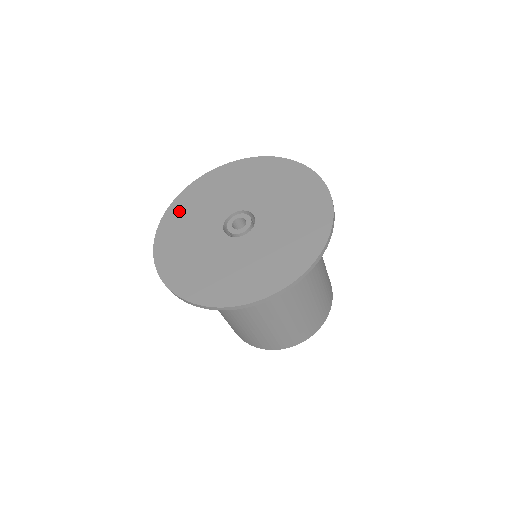
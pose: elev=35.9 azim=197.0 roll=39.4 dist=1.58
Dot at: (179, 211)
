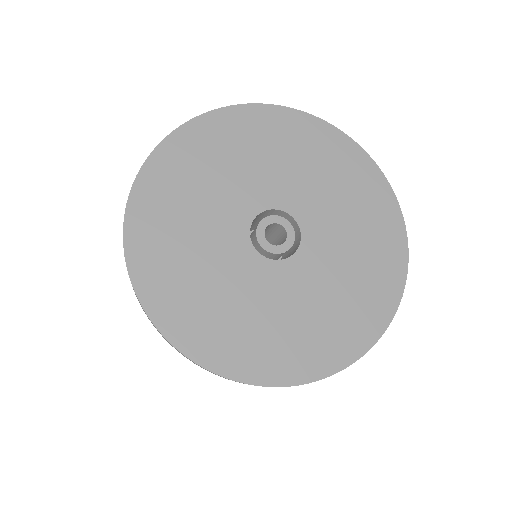
Dot at: (161, 278)
